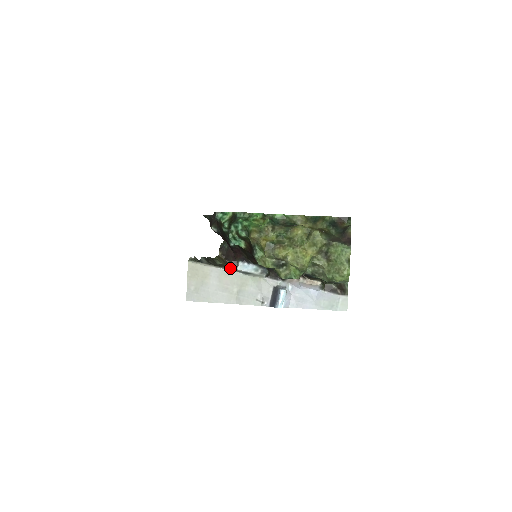
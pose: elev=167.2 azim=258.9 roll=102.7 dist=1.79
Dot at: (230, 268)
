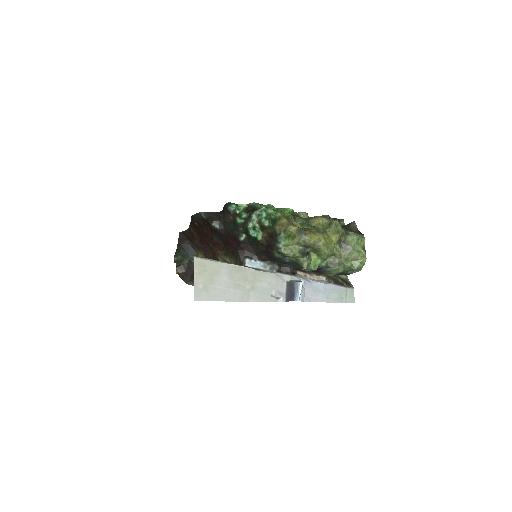
Dot at: occluded
